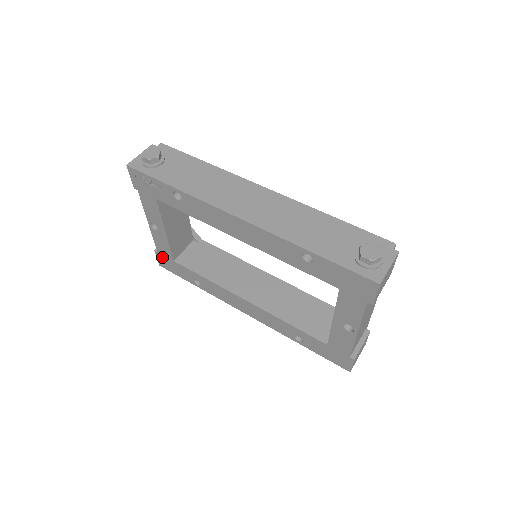
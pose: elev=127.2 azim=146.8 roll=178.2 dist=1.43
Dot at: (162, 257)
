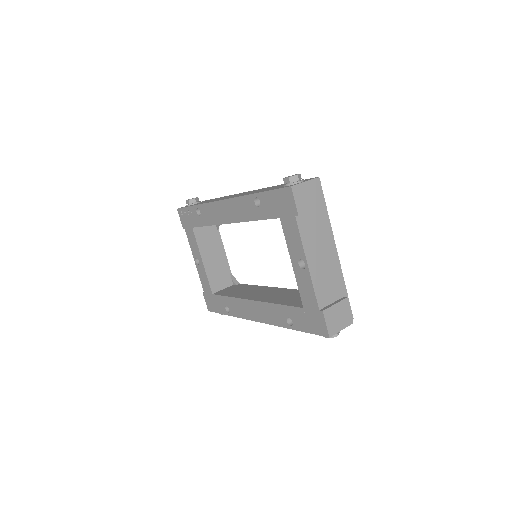
Dot at: (207, 297)
